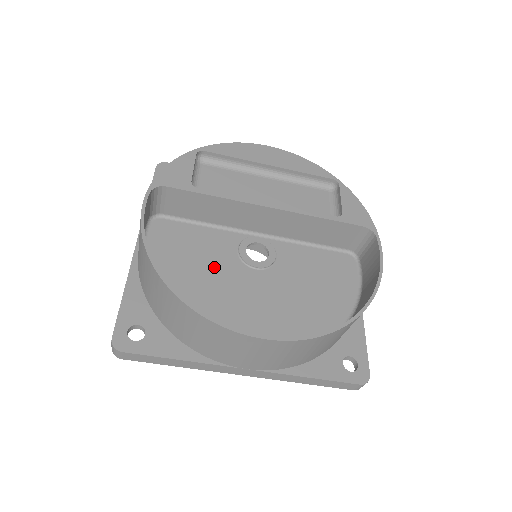
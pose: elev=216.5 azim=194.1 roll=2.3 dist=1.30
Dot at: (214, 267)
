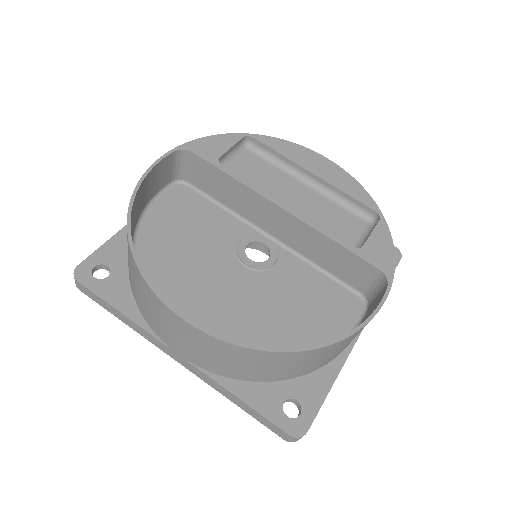
Dot at: (205, 246)
